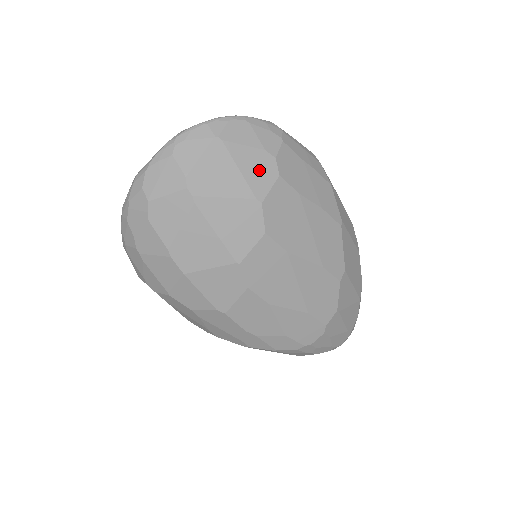
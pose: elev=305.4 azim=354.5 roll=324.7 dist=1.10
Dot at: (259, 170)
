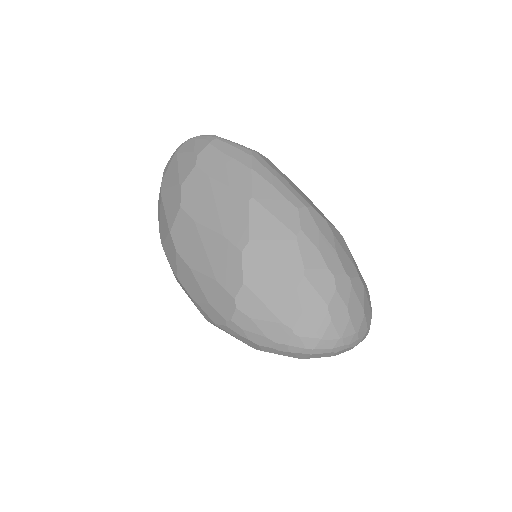
Dot at: (187, 165)
